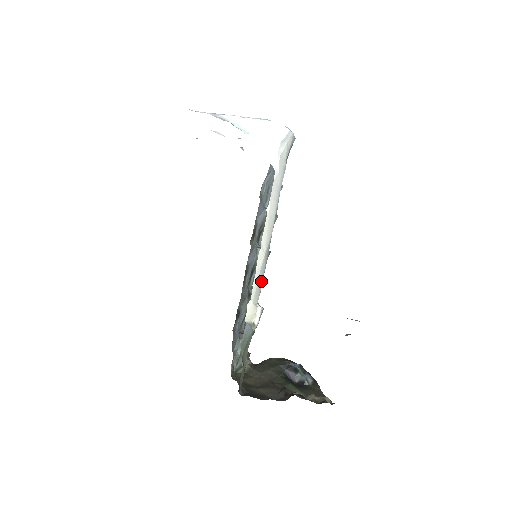
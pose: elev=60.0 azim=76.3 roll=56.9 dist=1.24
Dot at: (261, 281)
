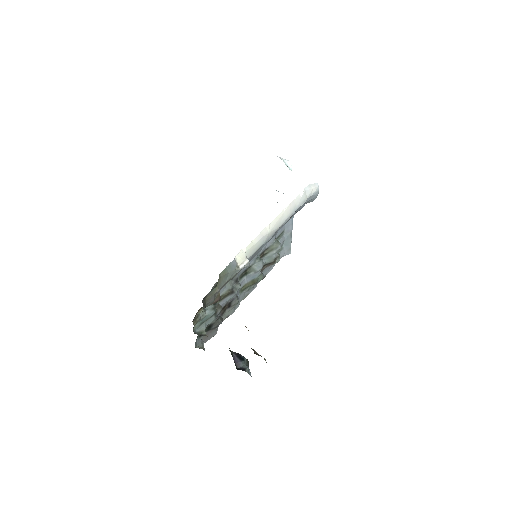
Dot at: (257, 247)
